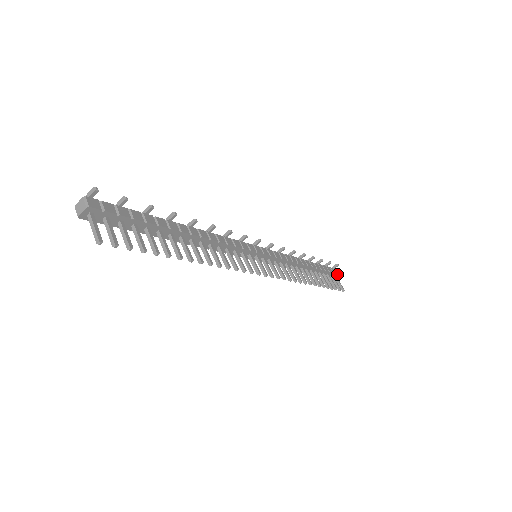
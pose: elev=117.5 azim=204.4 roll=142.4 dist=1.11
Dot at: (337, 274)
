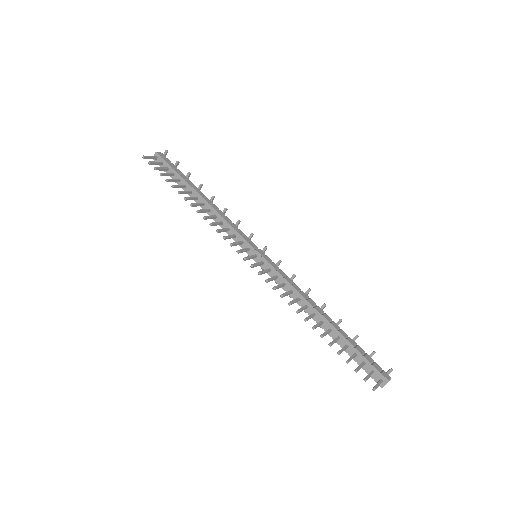
Dot at: (383, 376)
